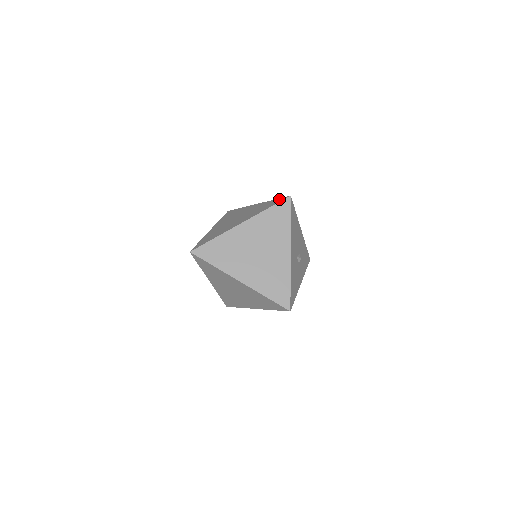
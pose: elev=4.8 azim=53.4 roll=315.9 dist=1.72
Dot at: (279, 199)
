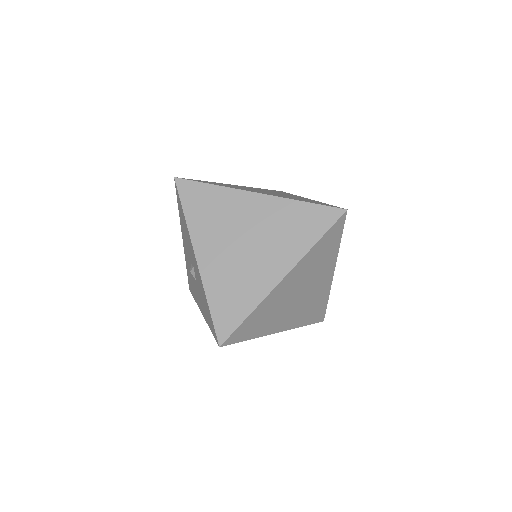
Dot at: (323, 211)
